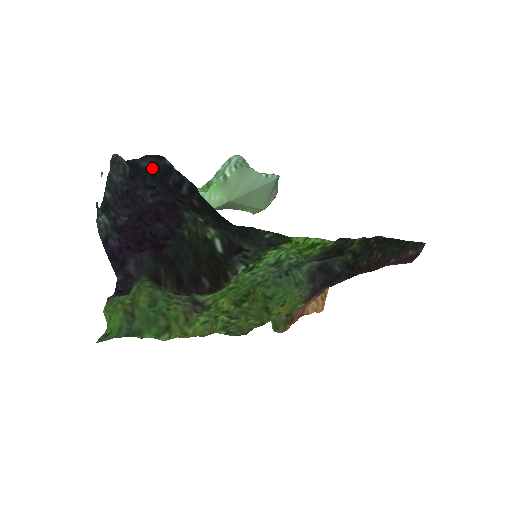
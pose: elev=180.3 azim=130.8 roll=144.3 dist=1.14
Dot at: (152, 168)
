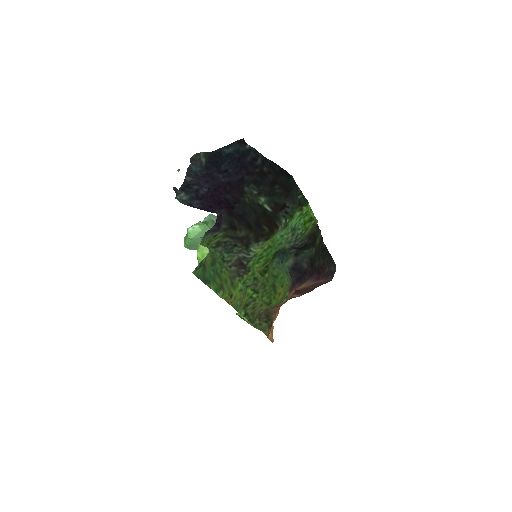
Dot at: (235, 152)
